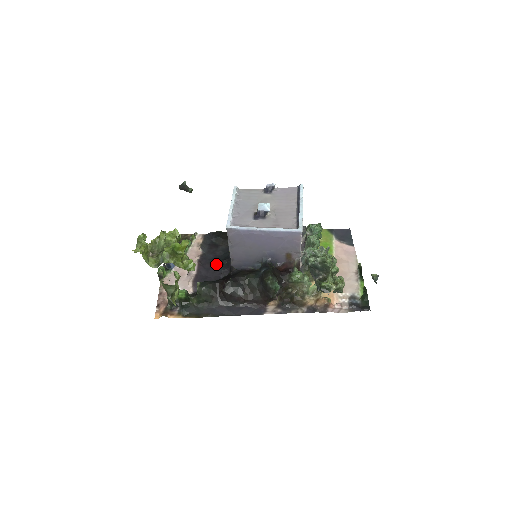
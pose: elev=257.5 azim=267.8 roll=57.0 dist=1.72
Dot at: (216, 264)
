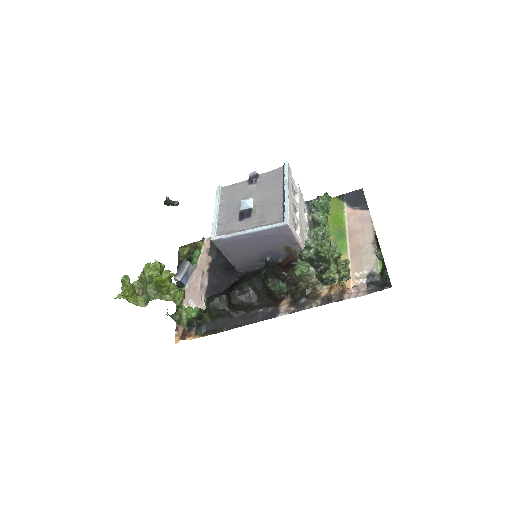
Dot at: (226, 269)
